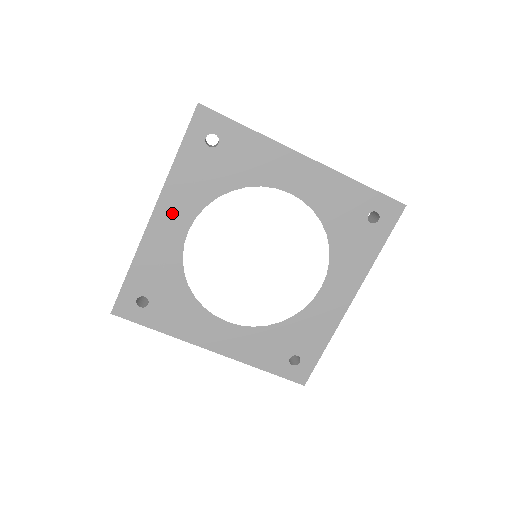
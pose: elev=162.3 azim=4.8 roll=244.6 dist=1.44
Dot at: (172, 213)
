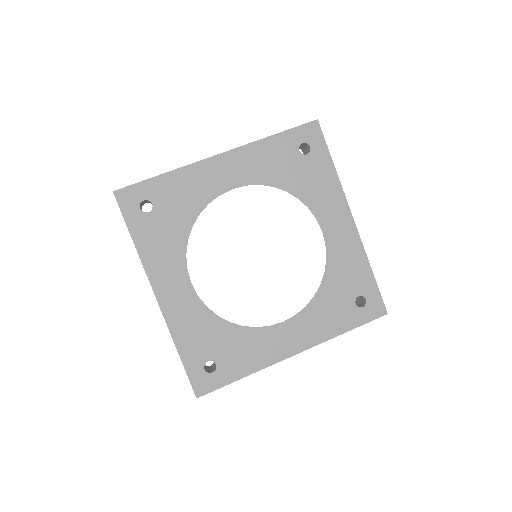
Dot at: (234, 166)
